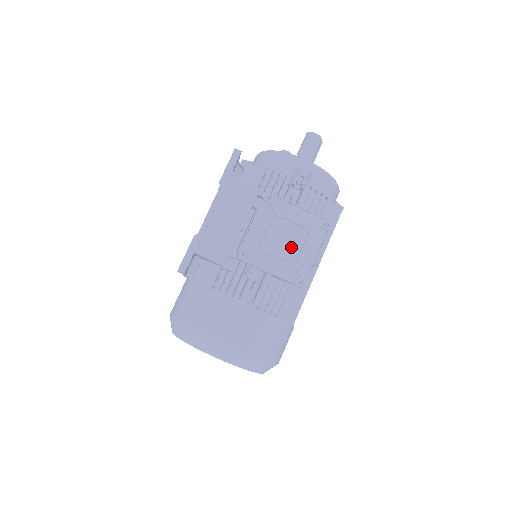
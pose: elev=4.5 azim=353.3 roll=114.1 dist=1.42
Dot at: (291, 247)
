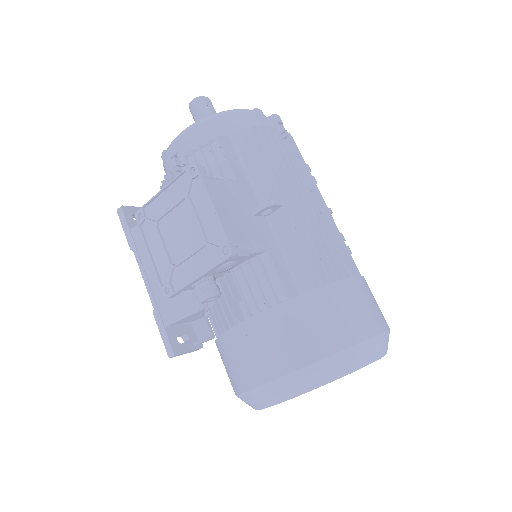
Dot at: (191, 232)
